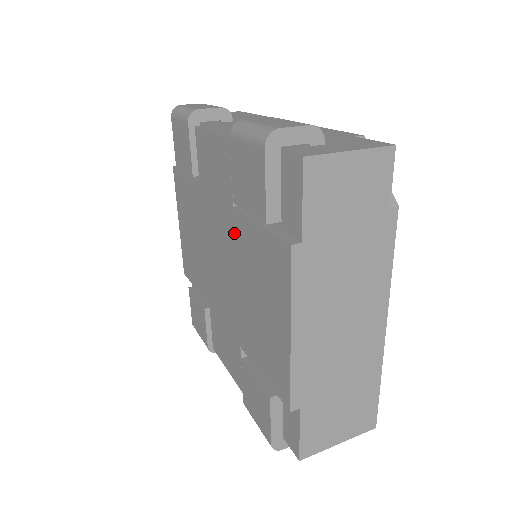
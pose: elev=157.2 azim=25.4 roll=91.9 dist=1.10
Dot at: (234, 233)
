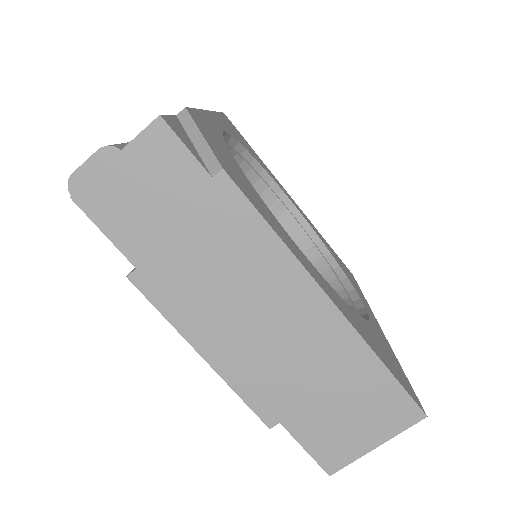
Dot at: occluded
